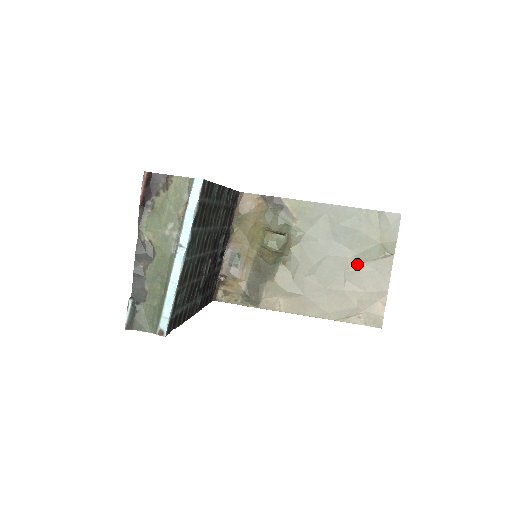
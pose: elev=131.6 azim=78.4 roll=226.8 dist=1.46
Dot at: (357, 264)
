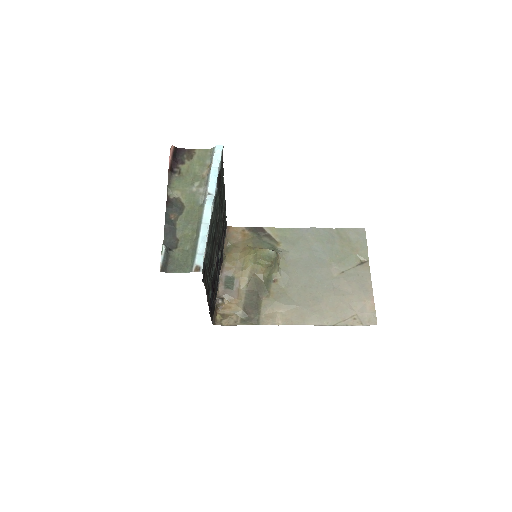
Dot at: (340, 273)
